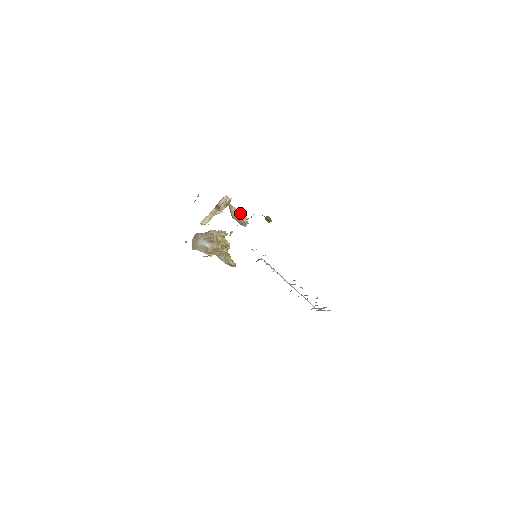
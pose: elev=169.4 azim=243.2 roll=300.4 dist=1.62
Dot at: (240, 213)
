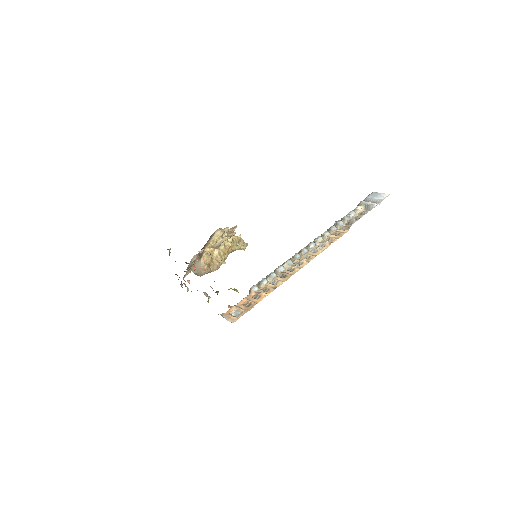
Dot at: (218, 246)
